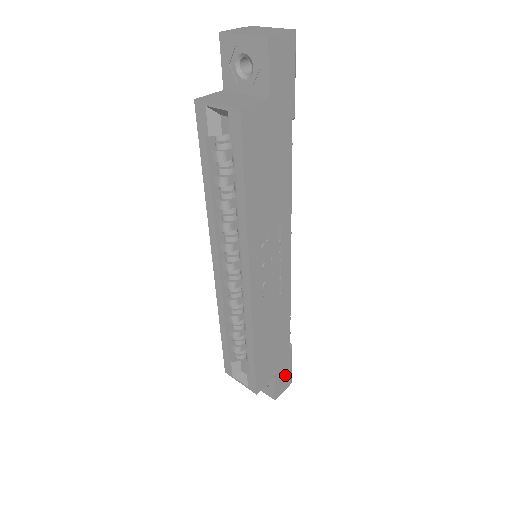
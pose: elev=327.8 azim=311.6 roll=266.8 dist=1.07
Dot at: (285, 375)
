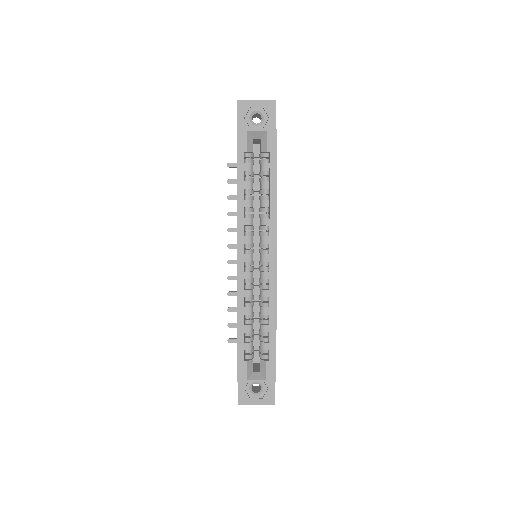
Dot at: occluded
